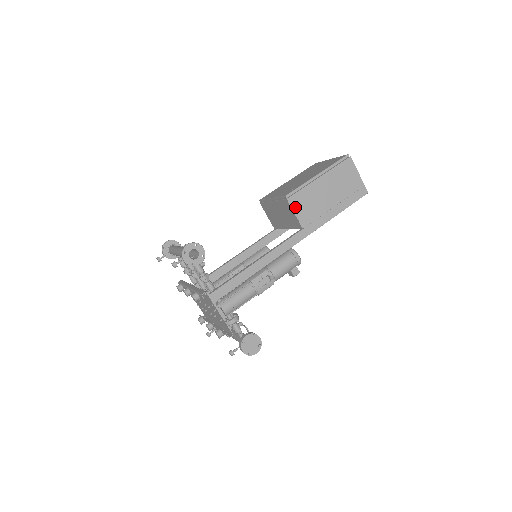
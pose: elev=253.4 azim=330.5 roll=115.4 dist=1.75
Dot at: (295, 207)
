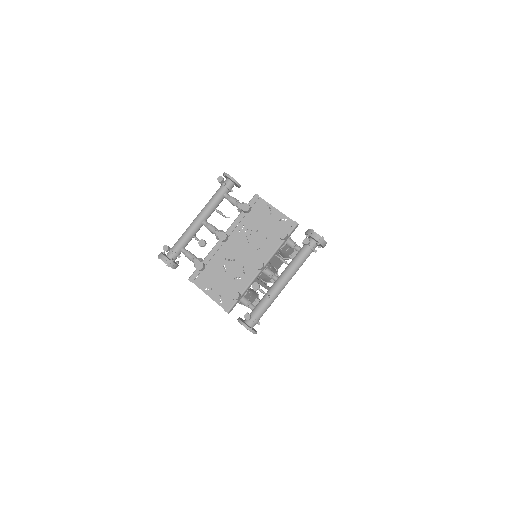
Dot at: occluded
